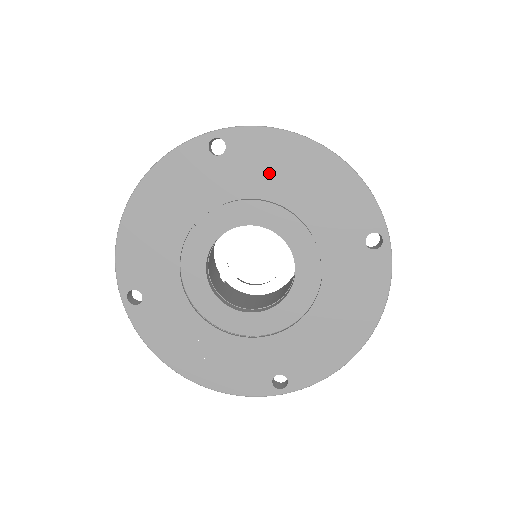
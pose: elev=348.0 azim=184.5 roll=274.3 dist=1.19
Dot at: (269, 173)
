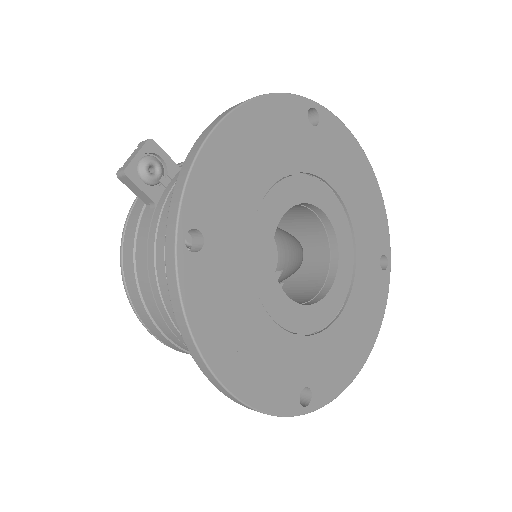
Dot at: (340, 166)
